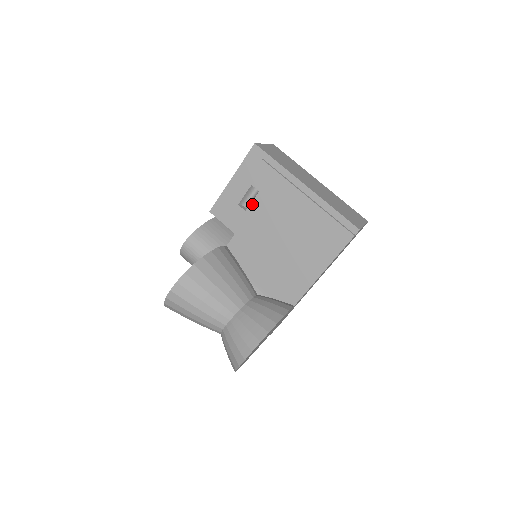
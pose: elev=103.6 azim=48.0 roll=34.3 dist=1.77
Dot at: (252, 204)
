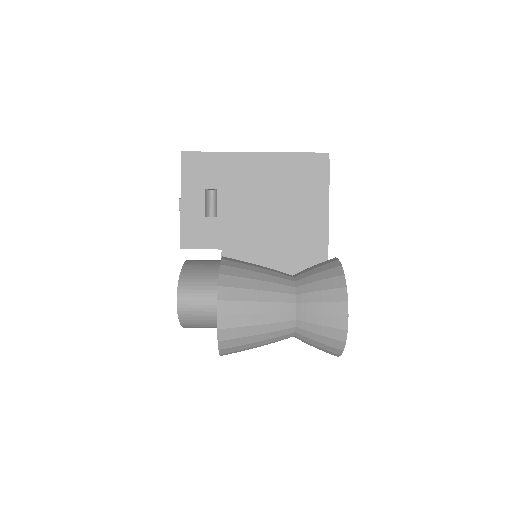
Dot at: (218, 206)
